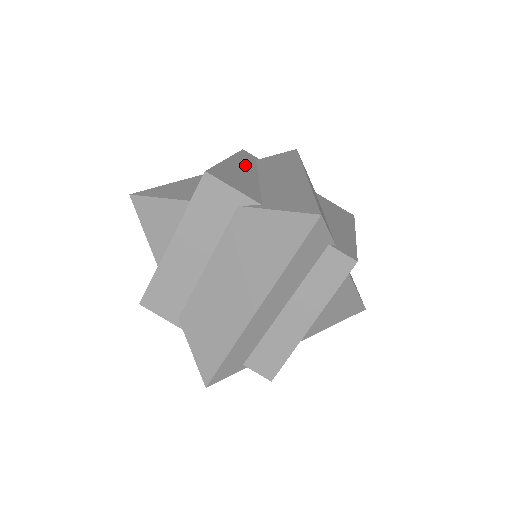
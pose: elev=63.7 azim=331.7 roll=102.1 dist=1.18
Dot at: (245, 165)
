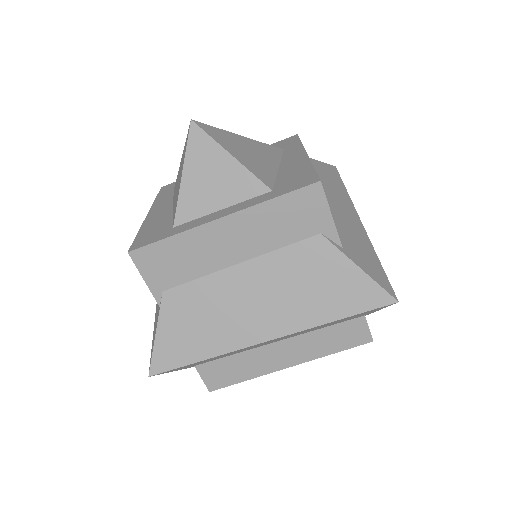
Dot at: occluded
